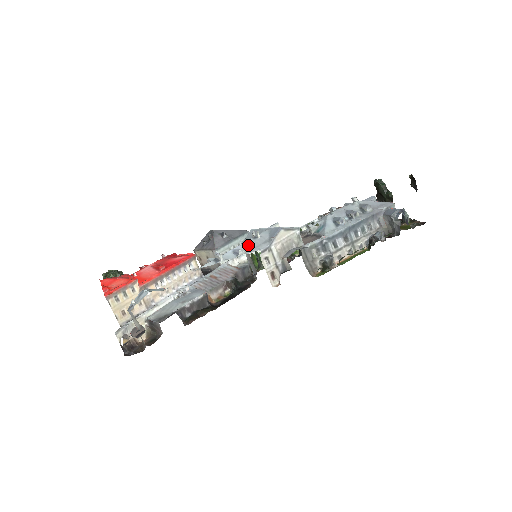
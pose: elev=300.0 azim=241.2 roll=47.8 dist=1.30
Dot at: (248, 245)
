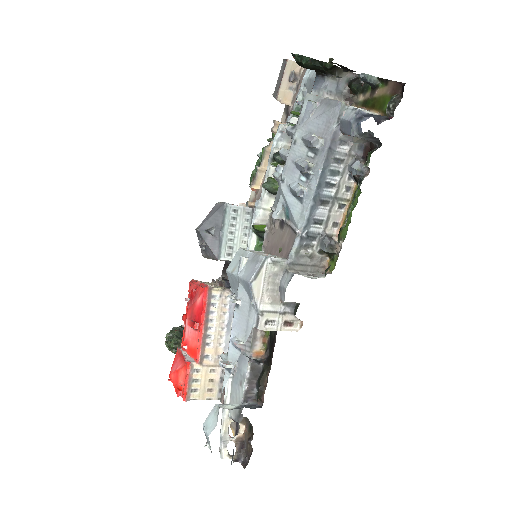
Dot at: (238, 324)
